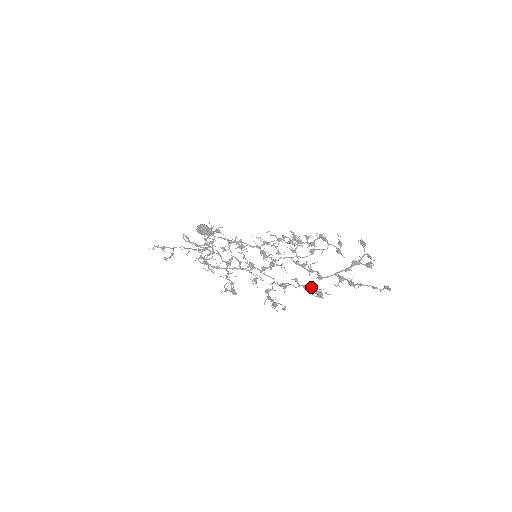
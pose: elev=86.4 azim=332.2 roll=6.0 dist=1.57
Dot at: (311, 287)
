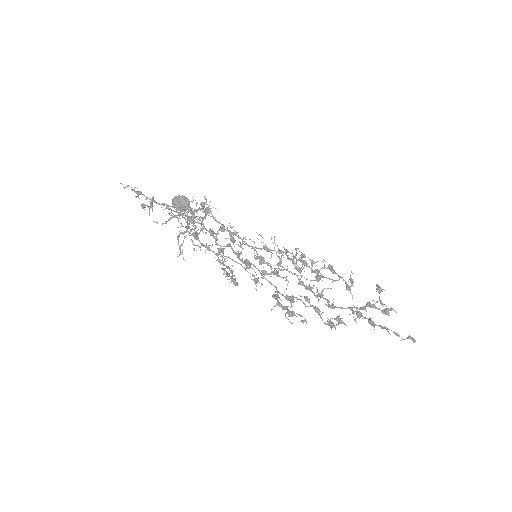
Dot at: (323, 312)
